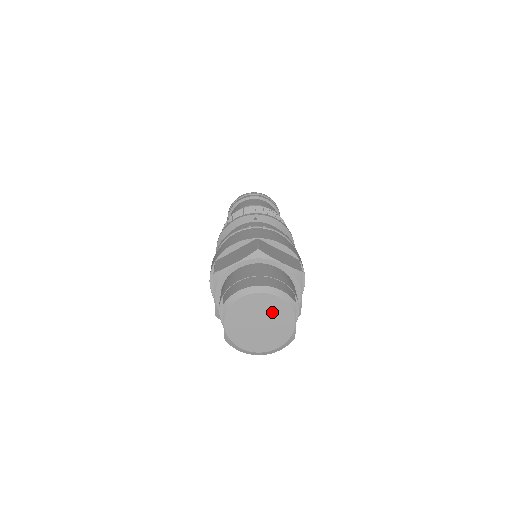
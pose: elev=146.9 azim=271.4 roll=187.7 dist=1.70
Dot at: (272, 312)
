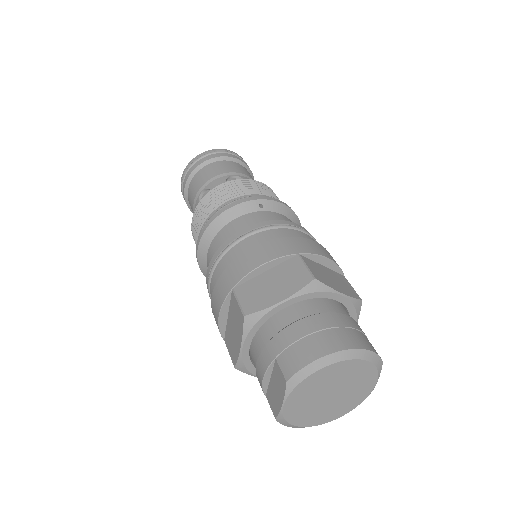
Dot at: (352, 379)
